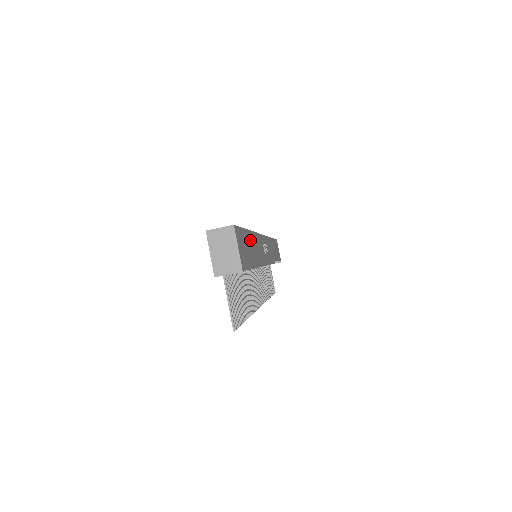
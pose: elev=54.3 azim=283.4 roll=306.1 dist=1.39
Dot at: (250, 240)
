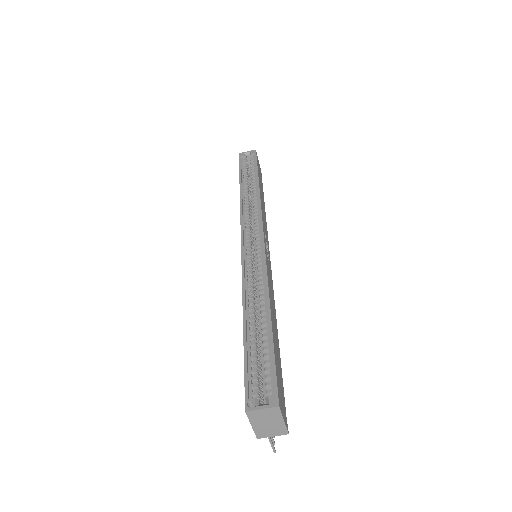
Dot at: (274, 330)
